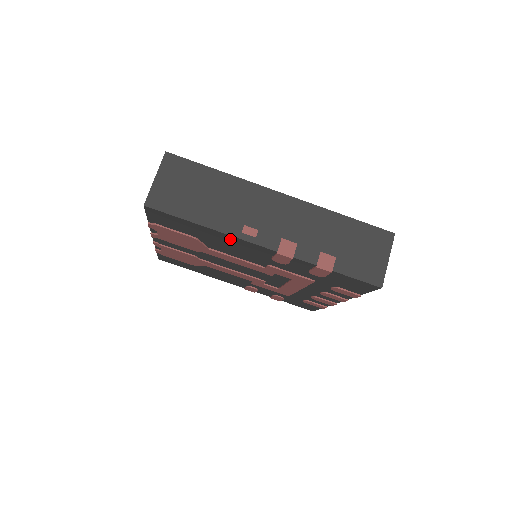
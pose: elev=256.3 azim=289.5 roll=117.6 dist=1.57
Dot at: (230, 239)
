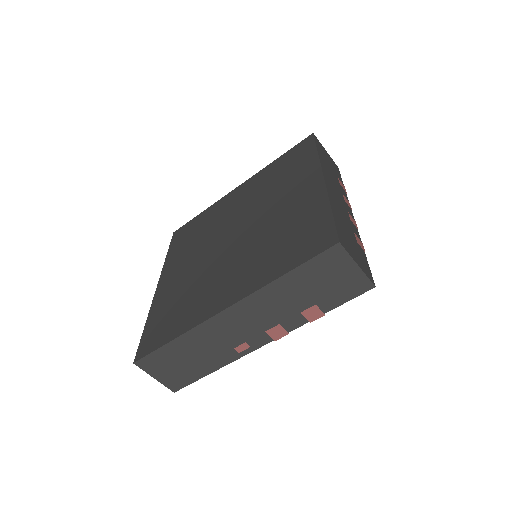
Dot at: occluded
